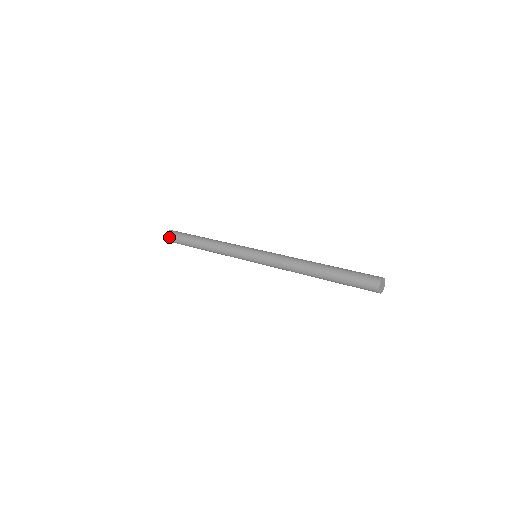
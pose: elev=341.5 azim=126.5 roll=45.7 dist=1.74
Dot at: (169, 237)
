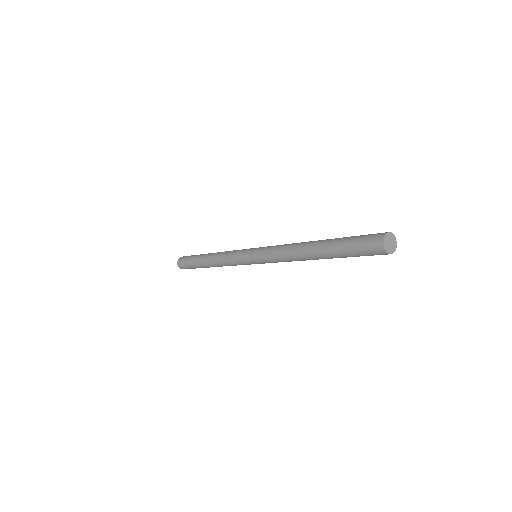
Dot at: (180, 261)
